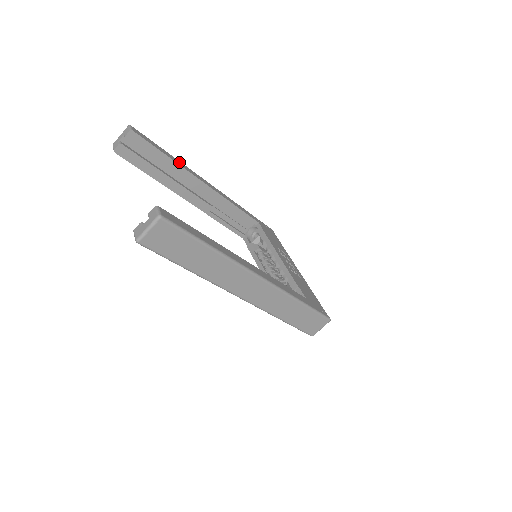
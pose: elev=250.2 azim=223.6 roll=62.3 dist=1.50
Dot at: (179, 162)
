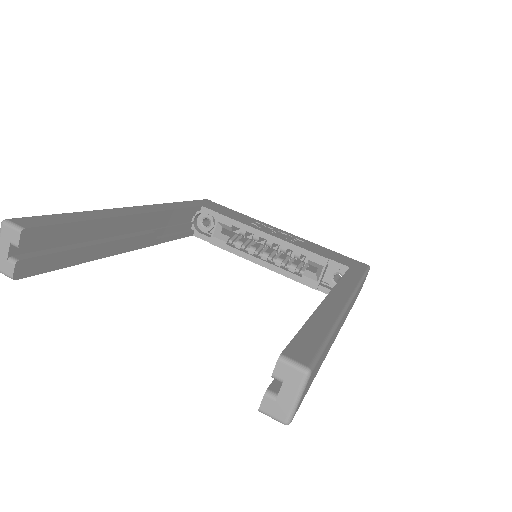
Dot at: (96, 213)
